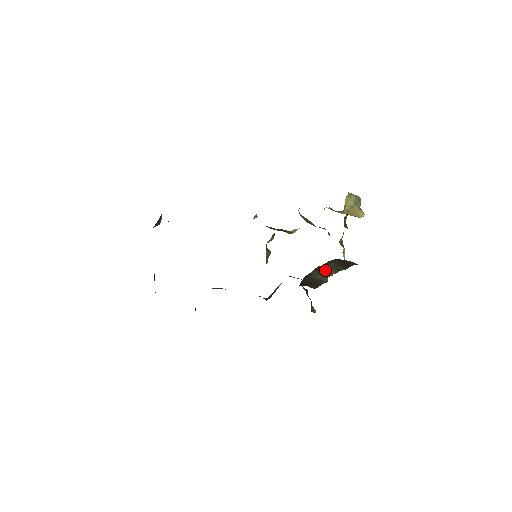
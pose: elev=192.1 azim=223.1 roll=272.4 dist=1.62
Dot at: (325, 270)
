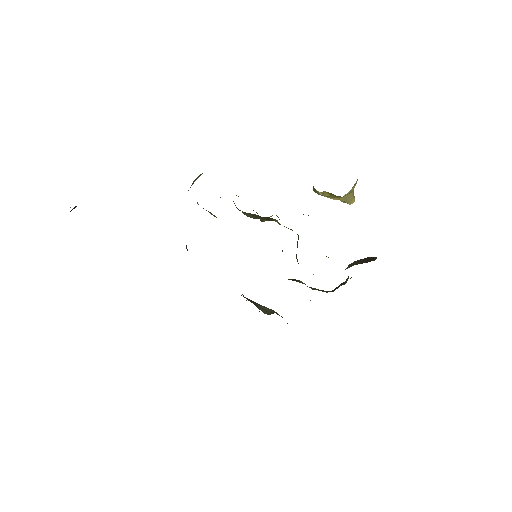
Dot at: occluded
